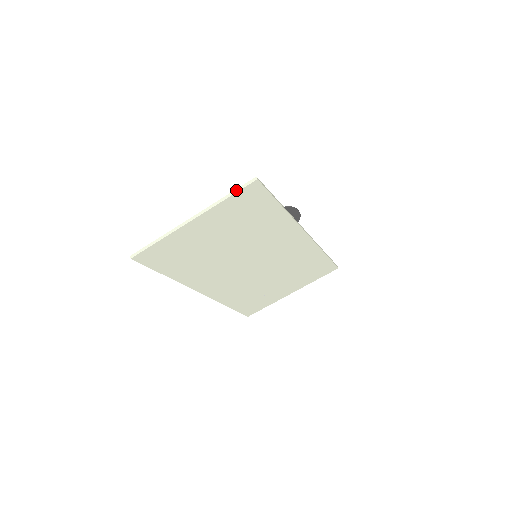
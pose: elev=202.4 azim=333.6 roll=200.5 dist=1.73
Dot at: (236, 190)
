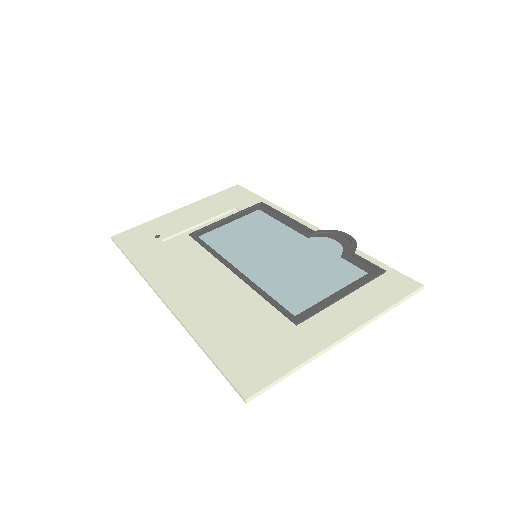
Dot at: (402, 301)
